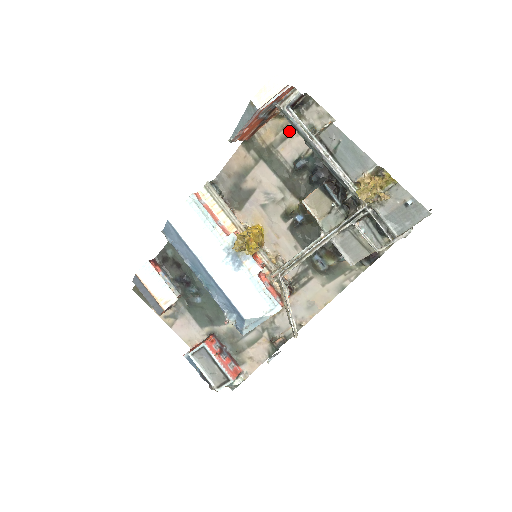
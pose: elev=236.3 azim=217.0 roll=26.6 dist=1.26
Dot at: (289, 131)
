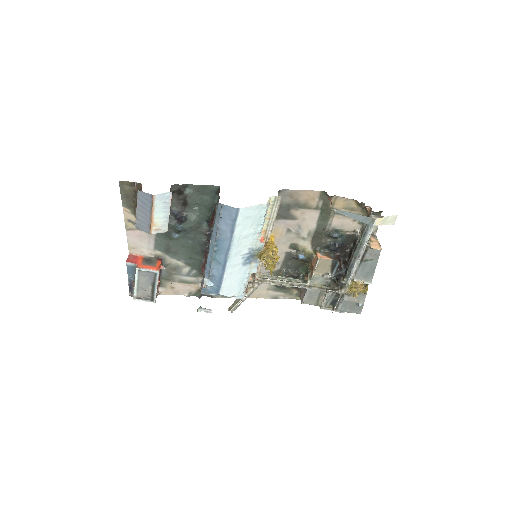
Dot at: occluded
